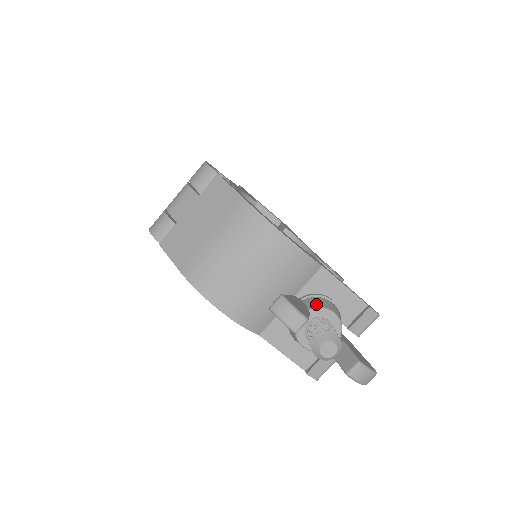
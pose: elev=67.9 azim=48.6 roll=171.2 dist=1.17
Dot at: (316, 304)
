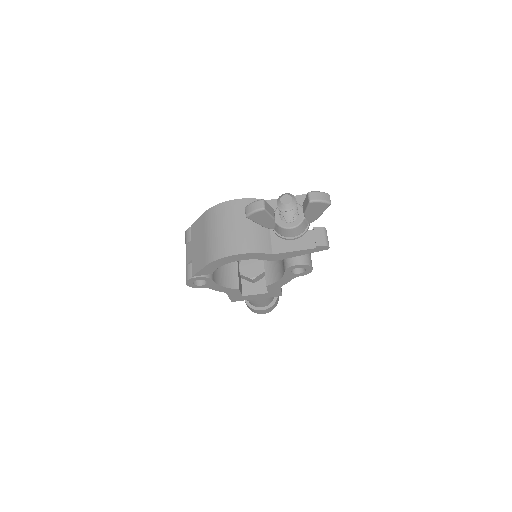
Dot at: (277, 209)
